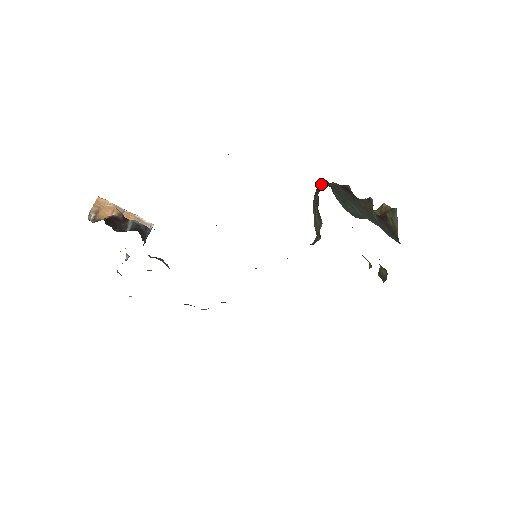
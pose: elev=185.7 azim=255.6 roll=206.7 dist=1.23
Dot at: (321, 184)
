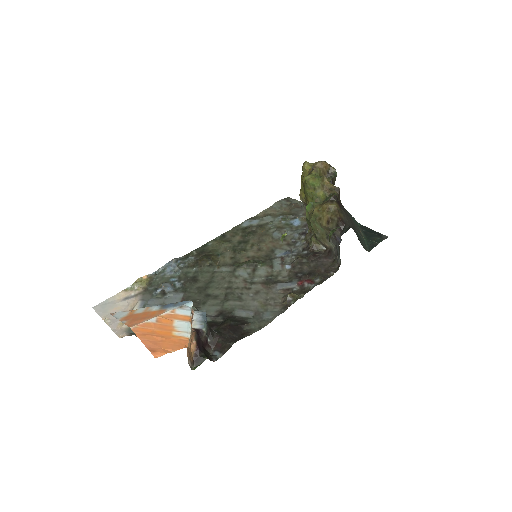
Dot at: (338, 220)
